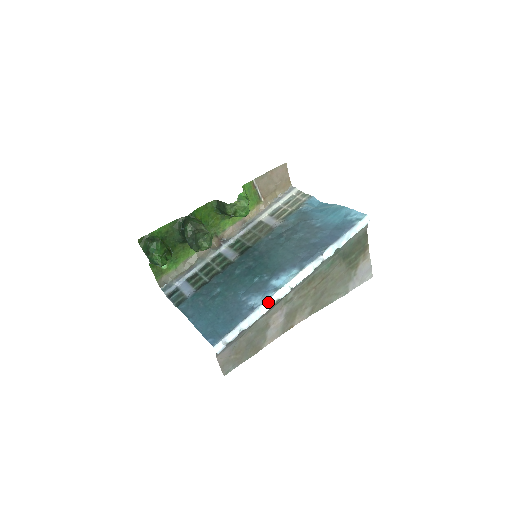
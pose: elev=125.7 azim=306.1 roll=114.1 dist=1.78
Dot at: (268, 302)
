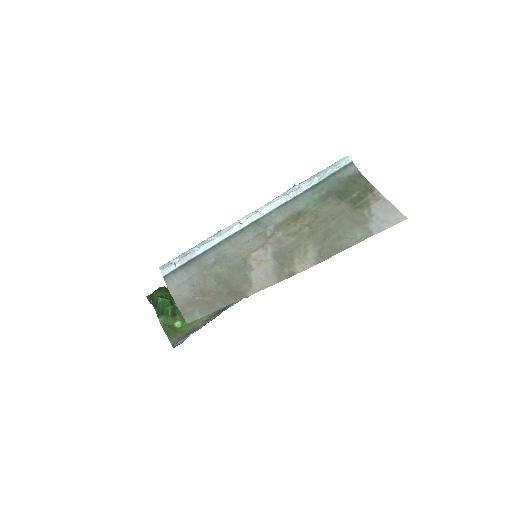
Dot at: (231, 226)
